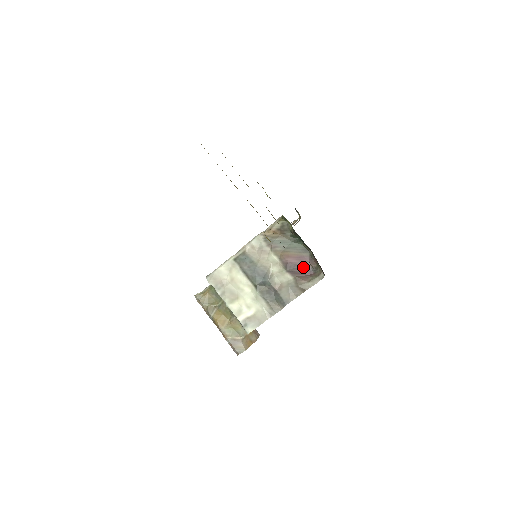
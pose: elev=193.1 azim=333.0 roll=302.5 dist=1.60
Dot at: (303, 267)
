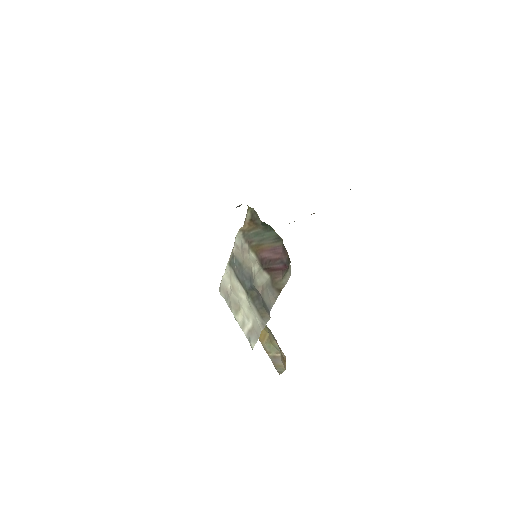
Dot at: (278, 261)
